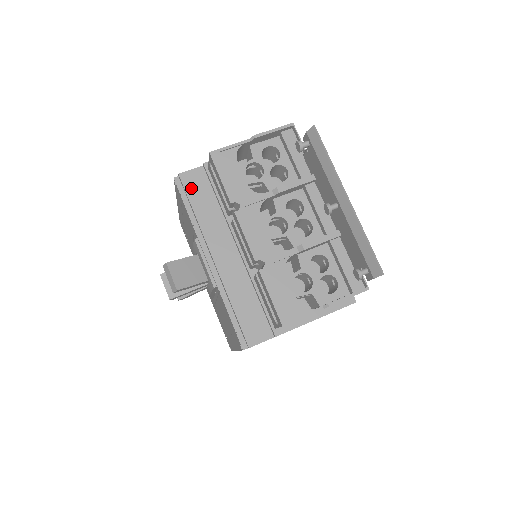
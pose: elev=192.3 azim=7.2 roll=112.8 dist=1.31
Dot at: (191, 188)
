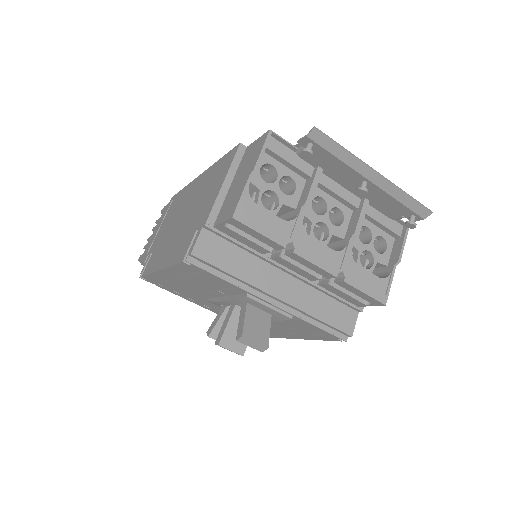
Dot at: (212, 257)
